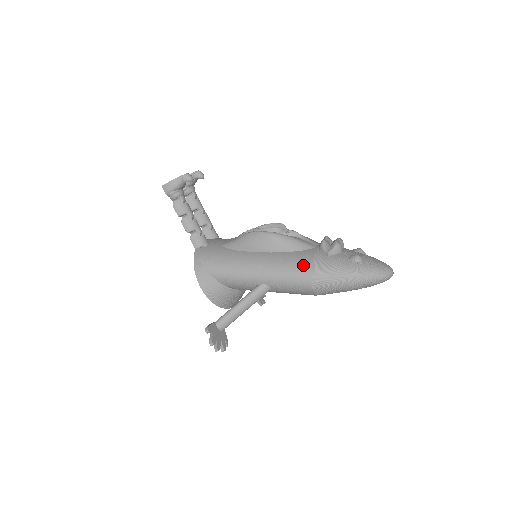
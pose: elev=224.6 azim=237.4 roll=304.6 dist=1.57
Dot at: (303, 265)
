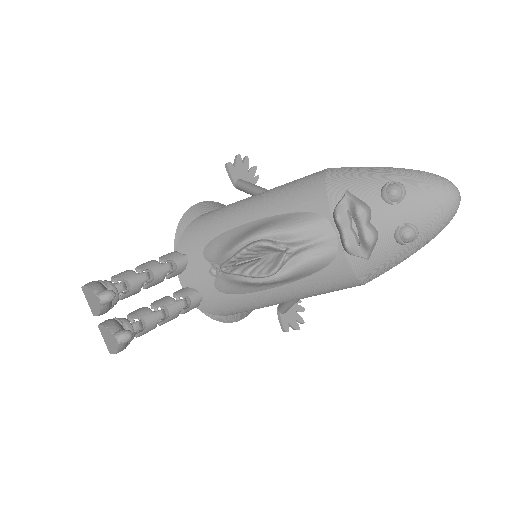
Dot at: (345, 285)
